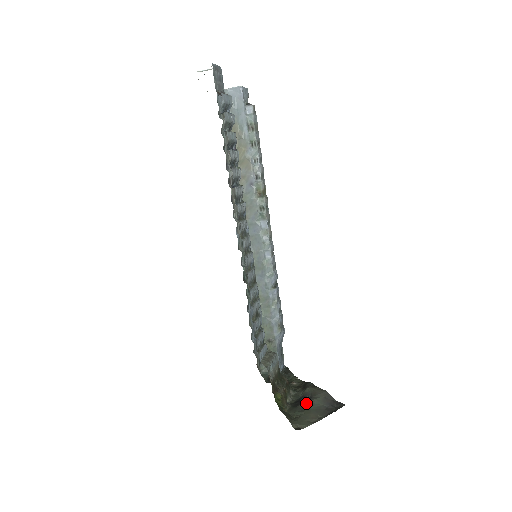
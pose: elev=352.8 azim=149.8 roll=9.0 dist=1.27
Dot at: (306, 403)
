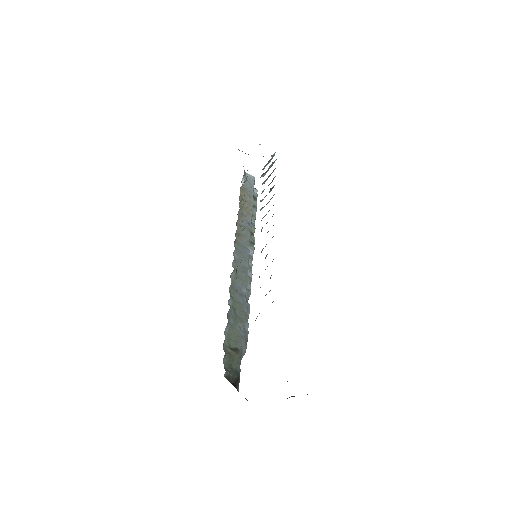
Dot at: occluded
